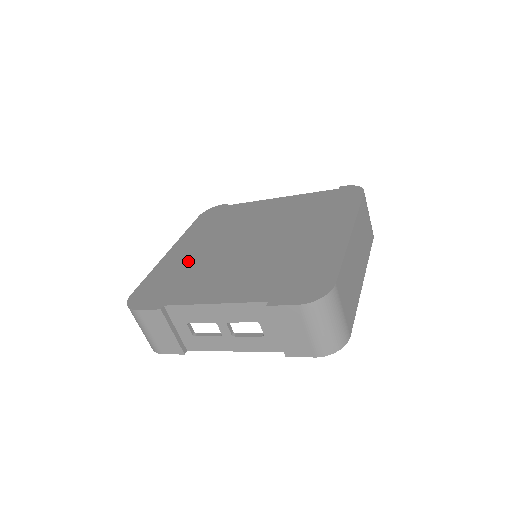
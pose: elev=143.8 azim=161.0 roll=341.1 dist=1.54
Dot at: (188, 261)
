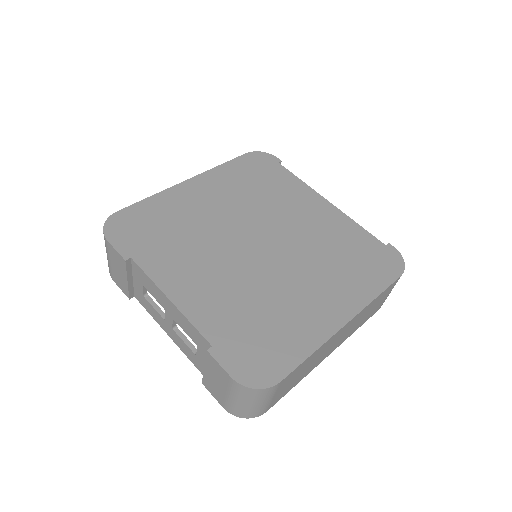
Dot at: (191, 214)
